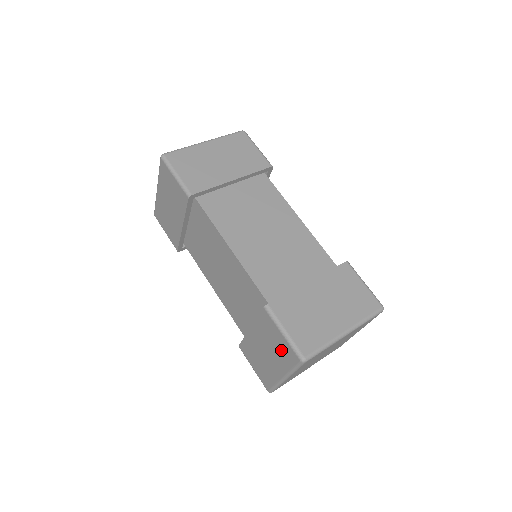
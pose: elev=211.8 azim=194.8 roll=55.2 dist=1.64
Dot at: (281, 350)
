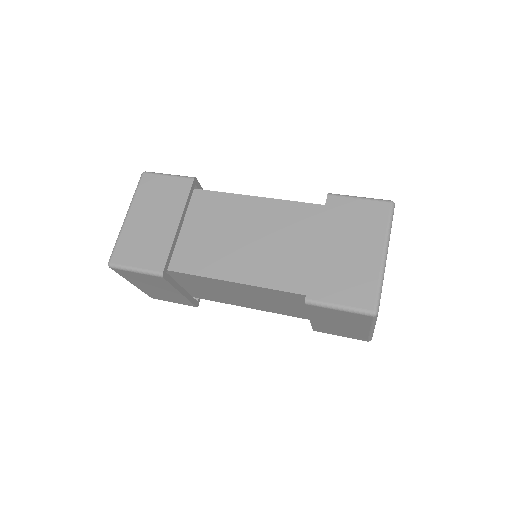
Dot at: (350, 318)
